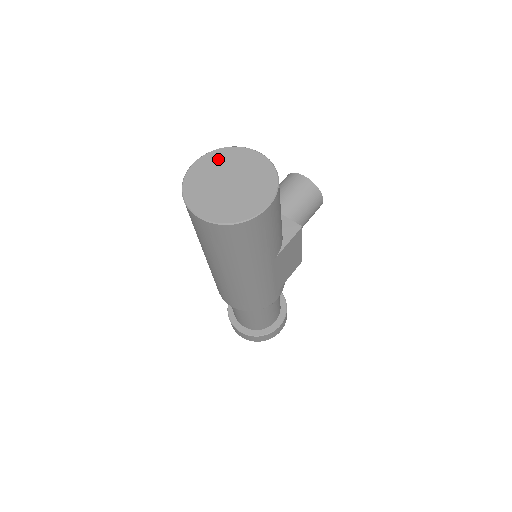
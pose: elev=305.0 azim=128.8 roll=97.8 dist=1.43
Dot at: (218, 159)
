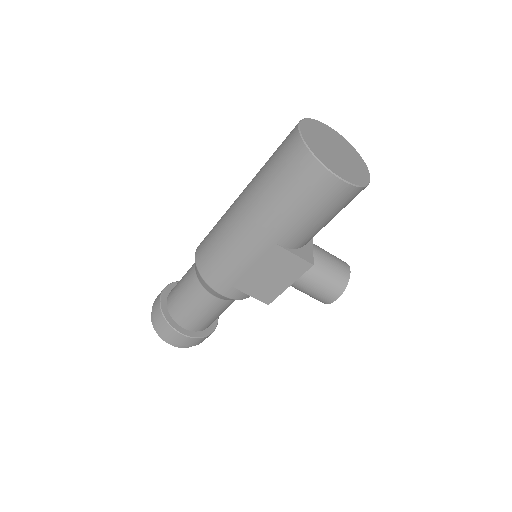
Dot at: (346, 145)
